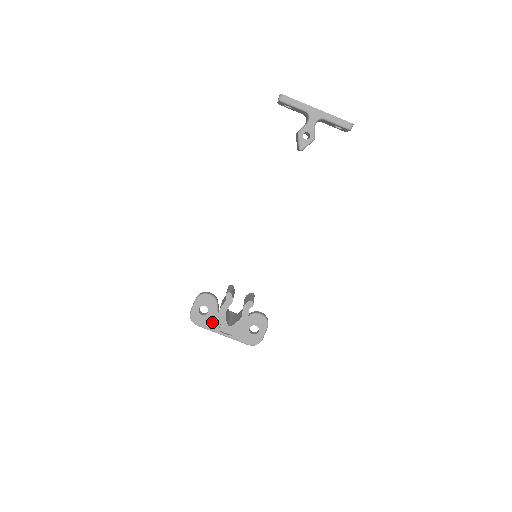
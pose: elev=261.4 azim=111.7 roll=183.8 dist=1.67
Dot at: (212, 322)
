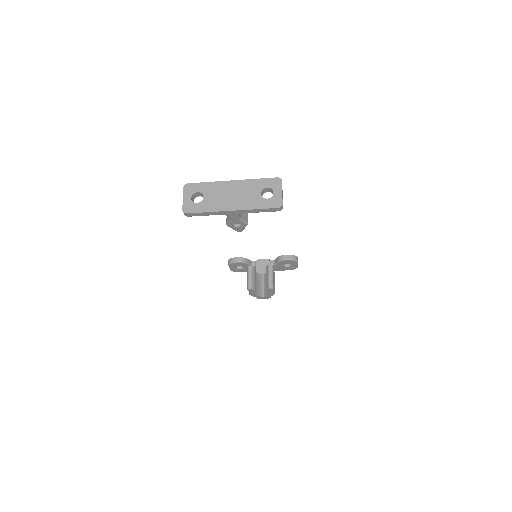
Dot at: occluded
